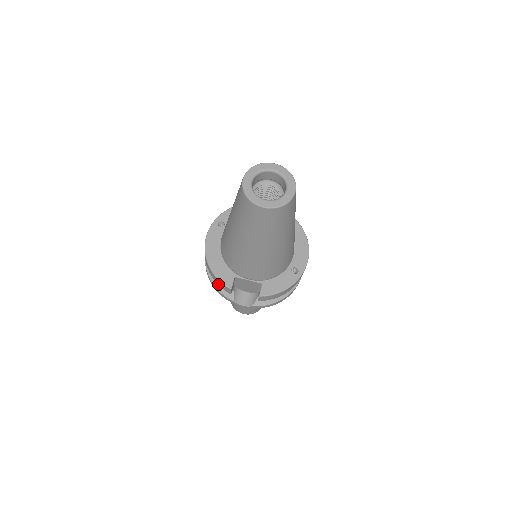
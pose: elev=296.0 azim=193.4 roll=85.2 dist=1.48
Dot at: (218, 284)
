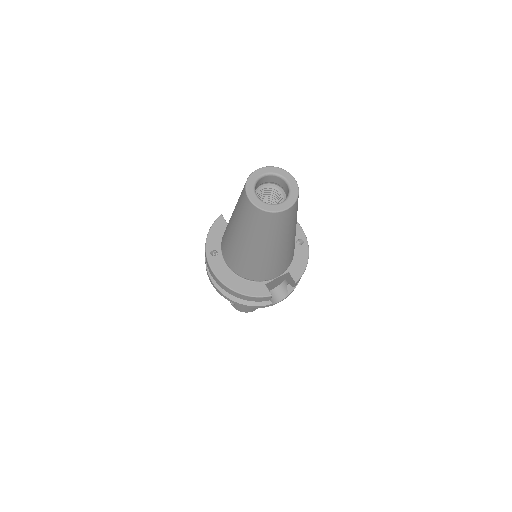
Dot at: (255, 301)
